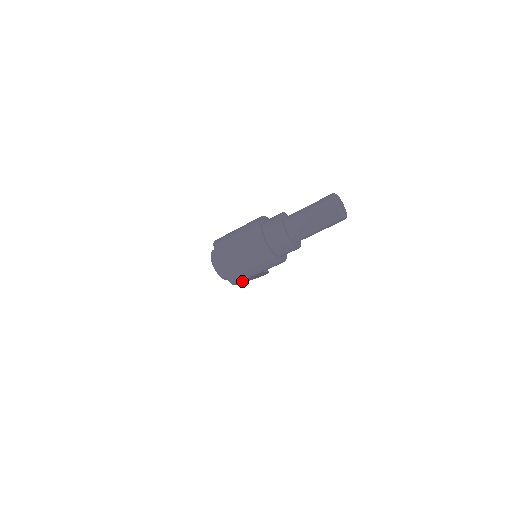
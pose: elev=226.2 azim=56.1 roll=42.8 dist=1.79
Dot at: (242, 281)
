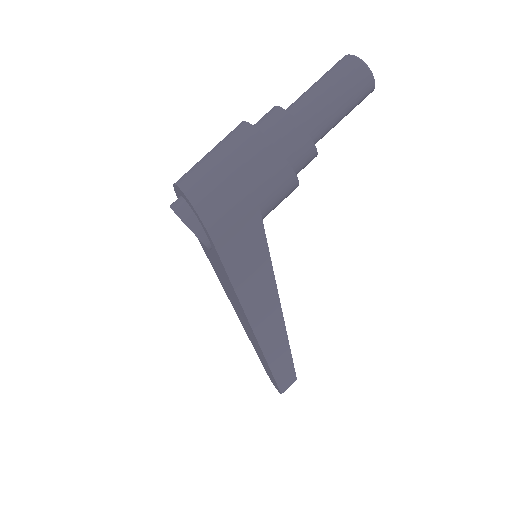
Dot at: (228, 239)
